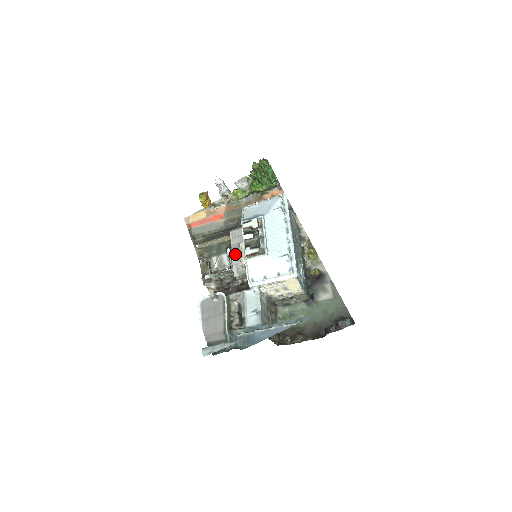
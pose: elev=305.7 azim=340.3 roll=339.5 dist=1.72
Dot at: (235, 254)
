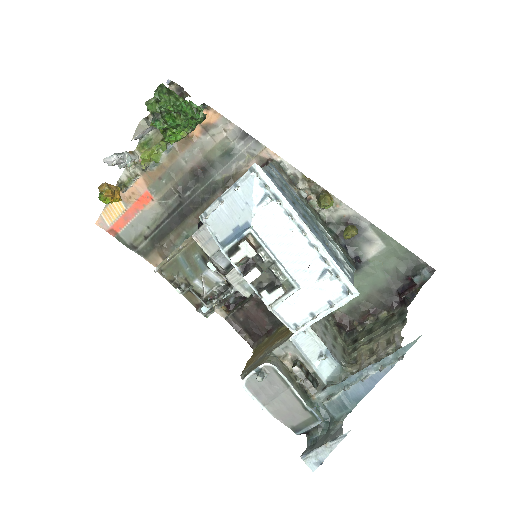
Dot at: (223, 265)
